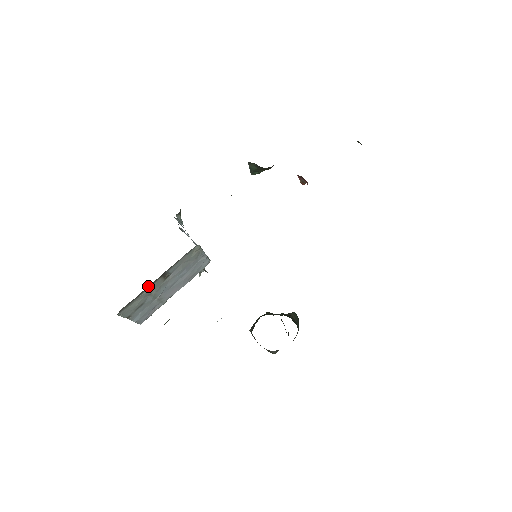
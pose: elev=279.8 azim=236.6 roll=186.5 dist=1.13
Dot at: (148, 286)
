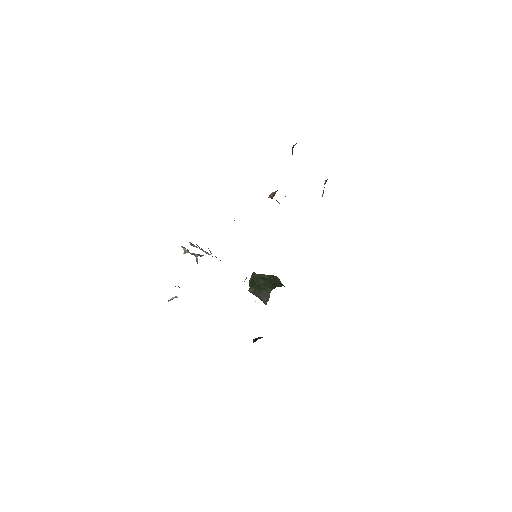
Dot at: occluded
